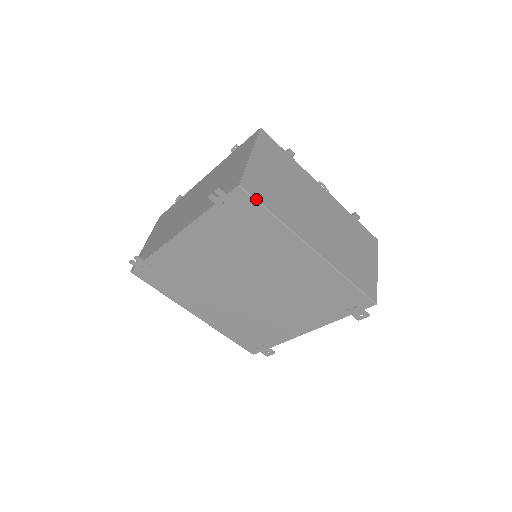
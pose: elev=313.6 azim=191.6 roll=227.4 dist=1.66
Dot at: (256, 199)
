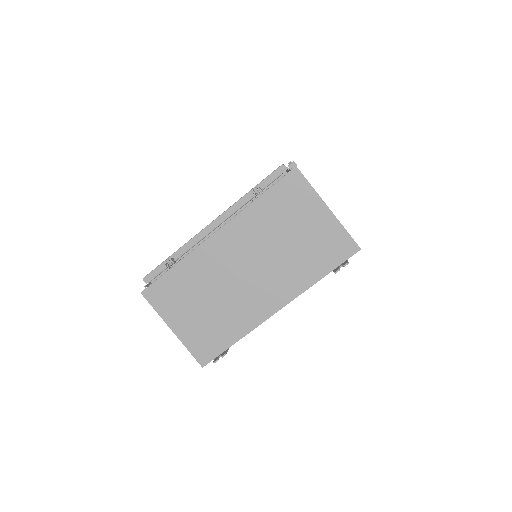
Dot at: occluded
